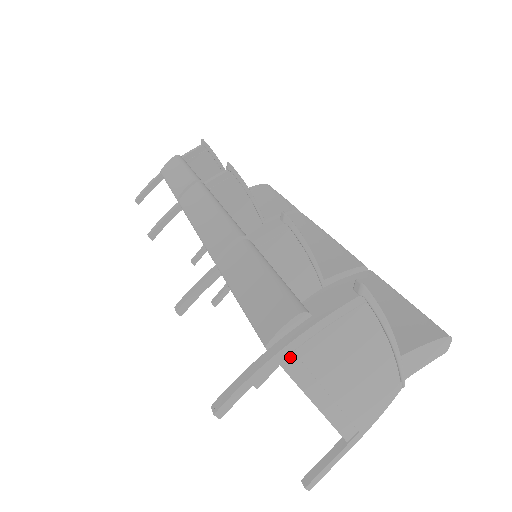
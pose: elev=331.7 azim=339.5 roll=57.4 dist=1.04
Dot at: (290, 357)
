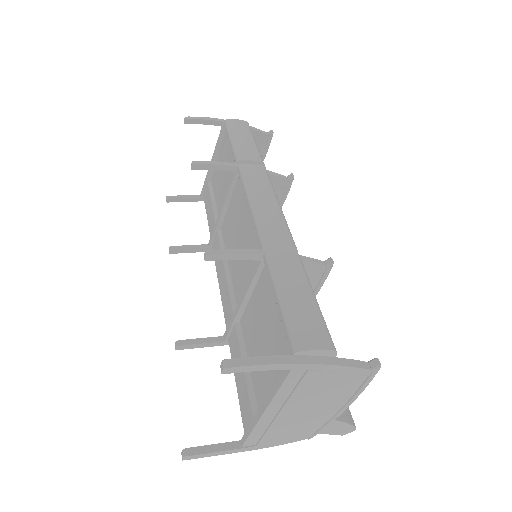
Dot at: (300, 371)
